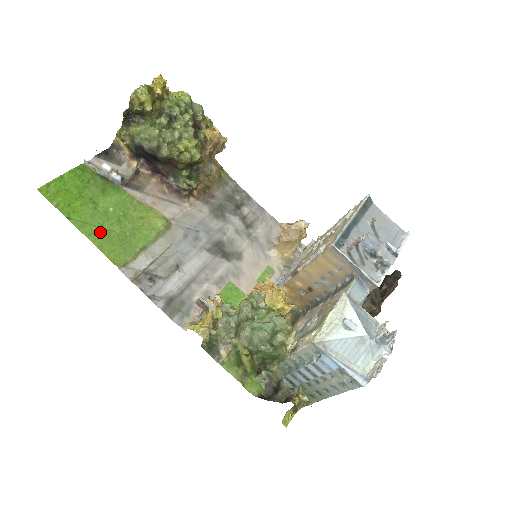
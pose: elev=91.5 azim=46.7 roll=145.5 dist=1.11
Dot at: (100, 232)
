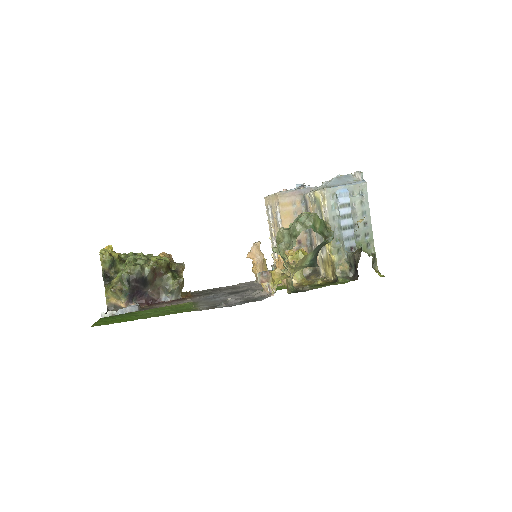
Dot at: (159, 315)
